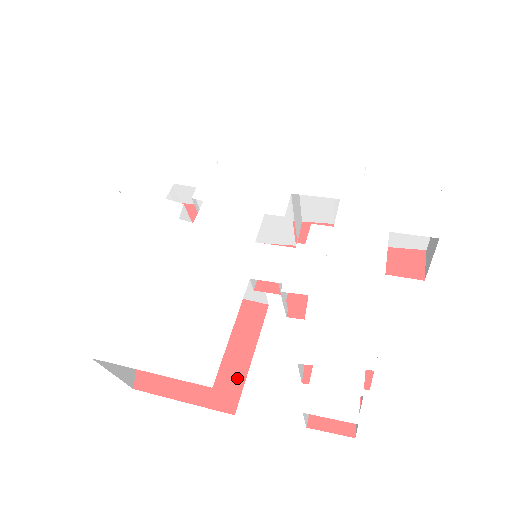
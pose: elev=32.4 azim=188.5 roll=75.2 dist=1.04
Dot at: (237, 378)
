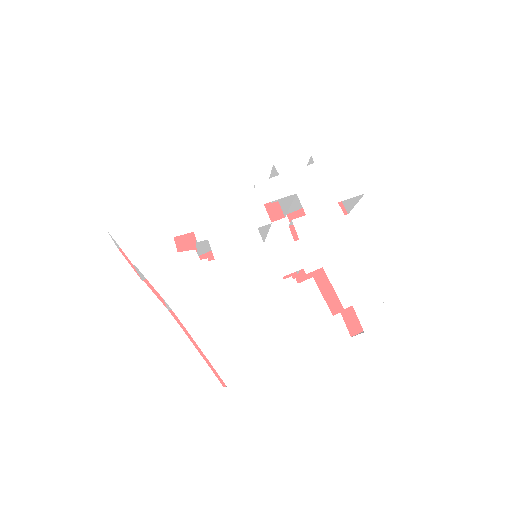
Dot at: occluded
